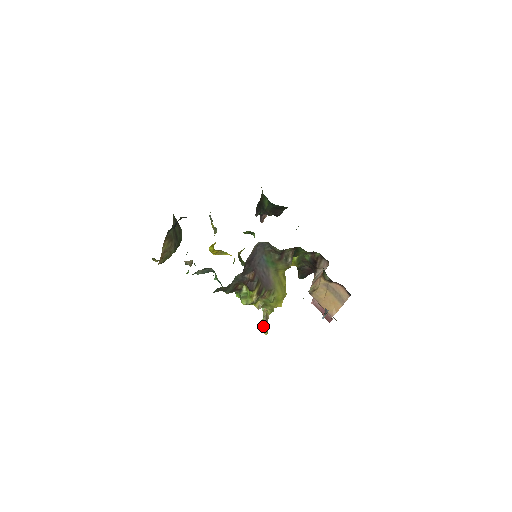
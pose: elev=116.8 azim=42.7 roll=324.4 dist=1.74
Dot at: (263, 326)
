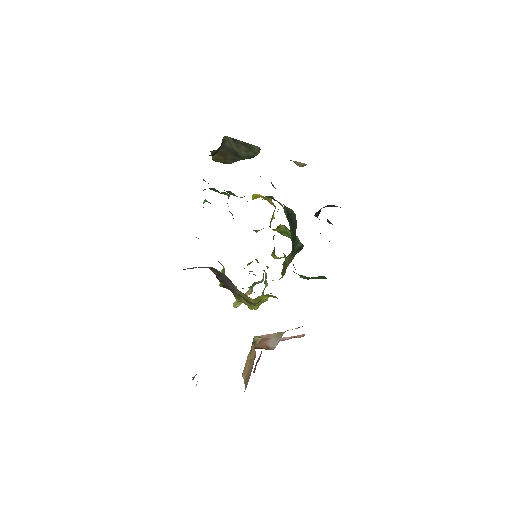
Dot at: occluded
